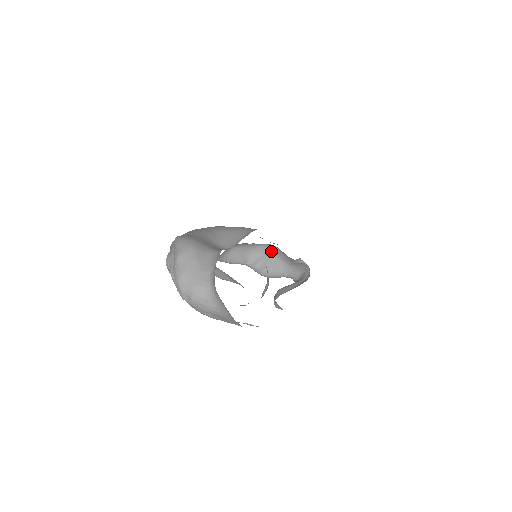
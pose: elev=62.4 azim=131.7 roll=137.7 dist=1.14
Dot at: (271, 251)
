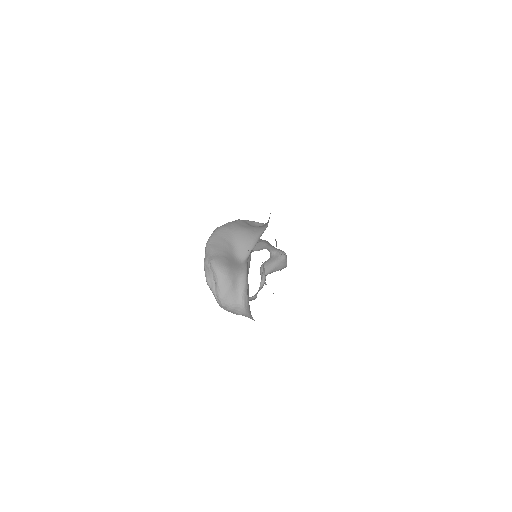
Dot at: (260, 240)
